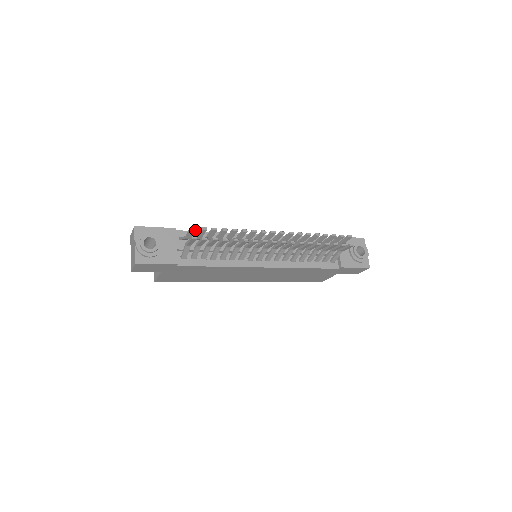
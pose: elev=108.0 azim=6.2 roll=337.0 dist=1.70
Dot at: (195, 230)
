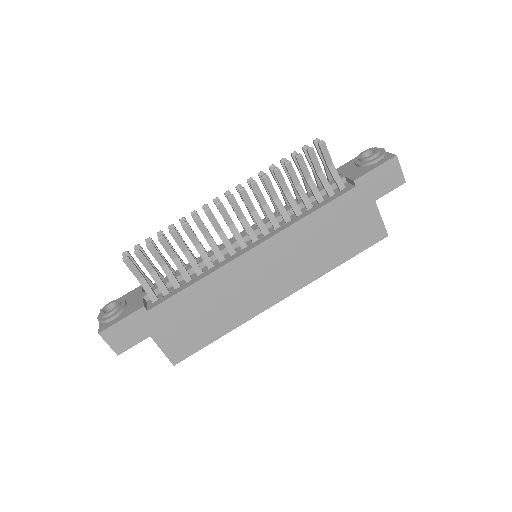
Dot at: (130, 255)
